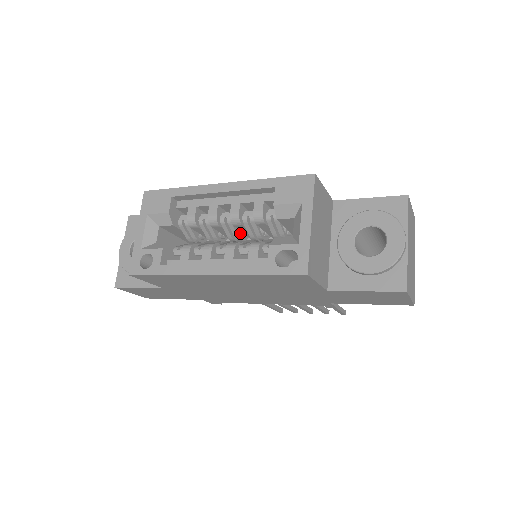
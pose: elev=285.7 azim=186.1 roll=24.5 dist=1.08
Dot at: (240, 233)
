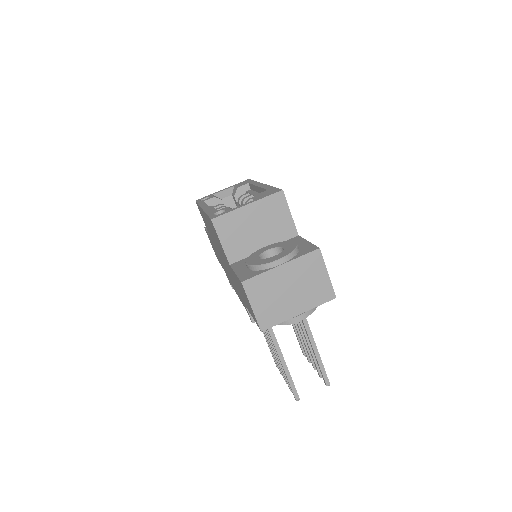
Dot at: occluded
